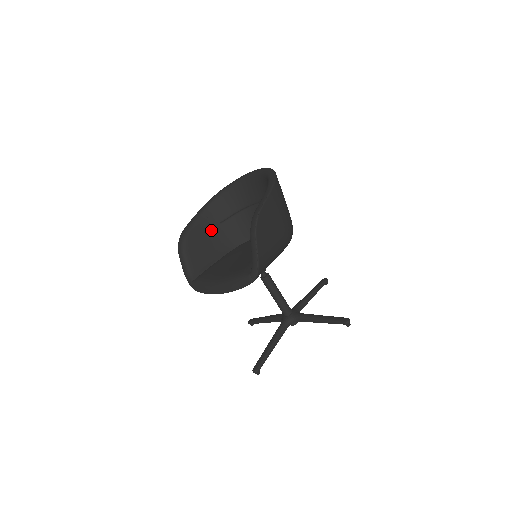
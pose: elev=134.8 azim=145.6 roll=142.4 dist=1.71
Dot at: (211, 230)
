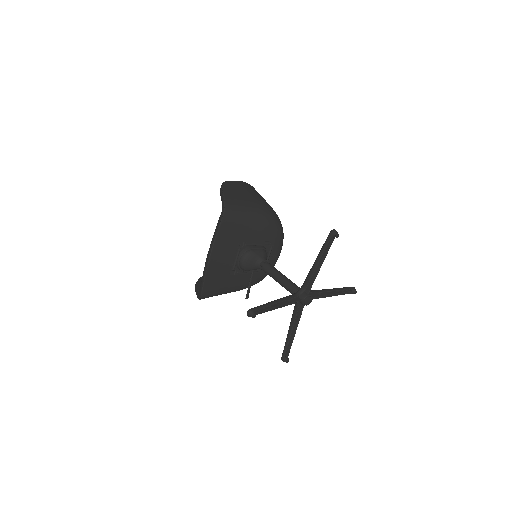
Dot at: occluded
